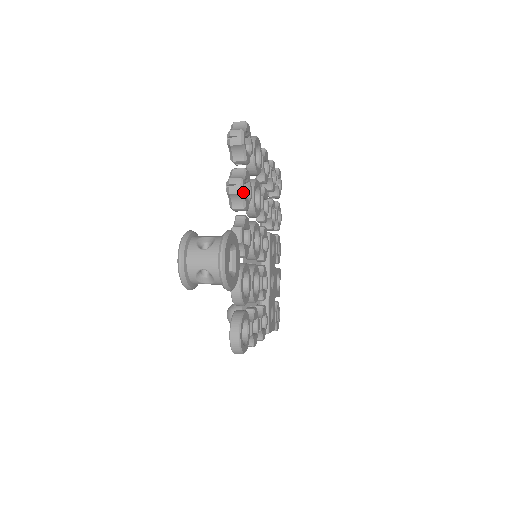
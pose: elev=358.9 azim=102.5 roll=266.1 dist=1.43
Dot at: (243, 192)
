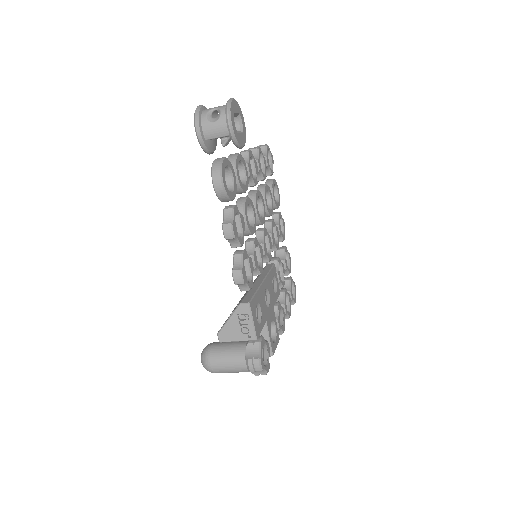
Dot at: (259, 150)
